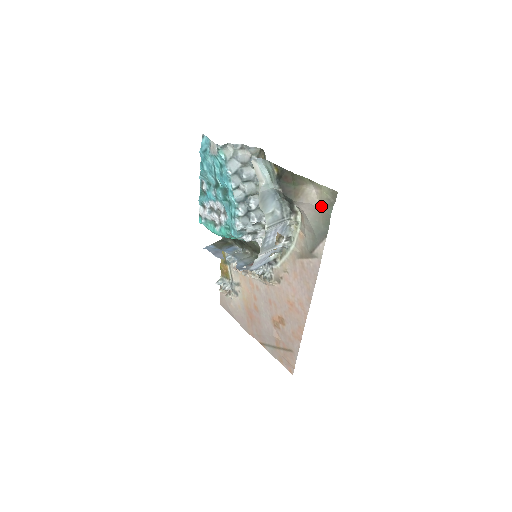
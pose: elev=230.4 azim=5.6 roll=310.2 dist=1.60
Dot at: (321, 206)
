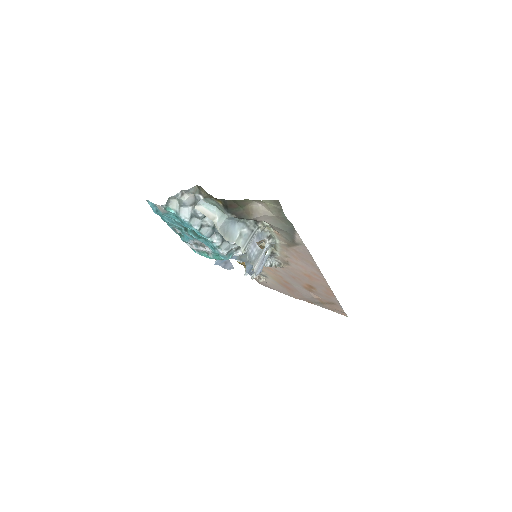
Dot at: (274, 214)
